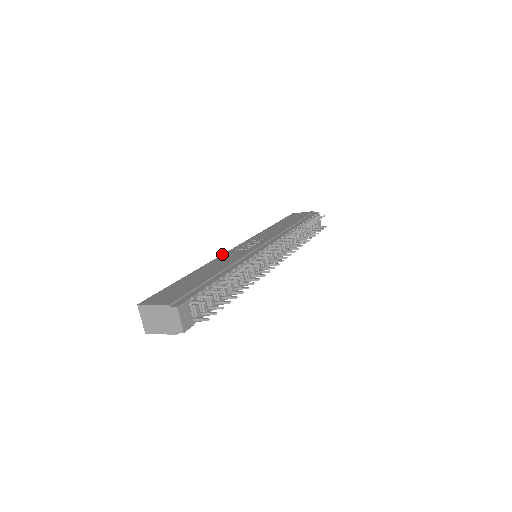
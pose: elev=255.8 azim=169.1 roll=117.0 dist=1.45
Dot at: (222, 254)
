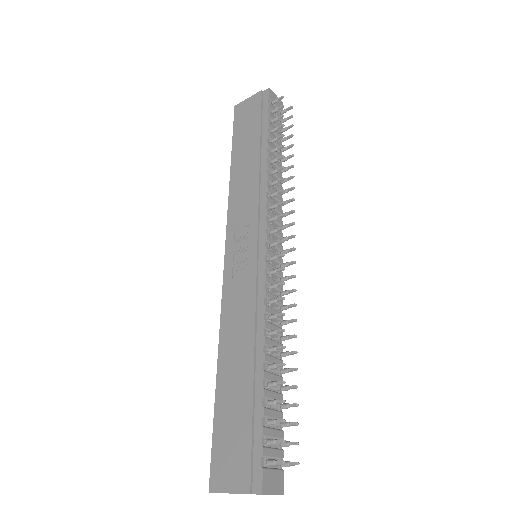
Dot at: occluded
